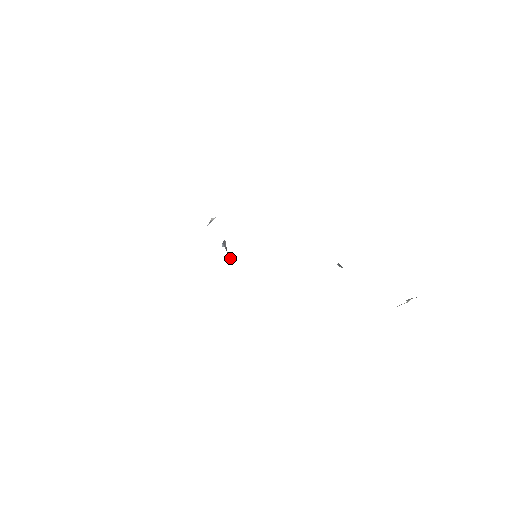
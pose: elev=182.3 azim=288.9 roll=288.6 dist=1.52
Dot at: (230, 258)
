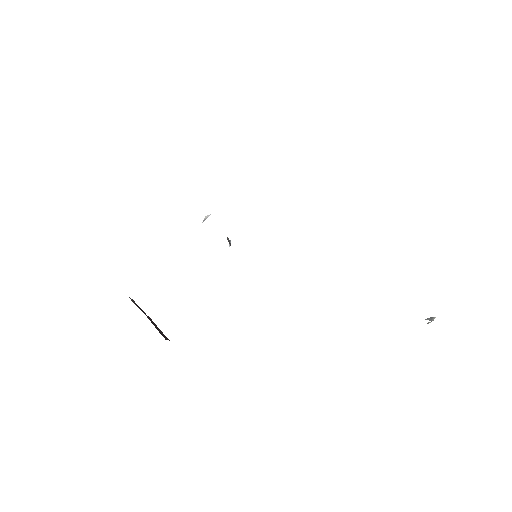
Dot at: occluded
